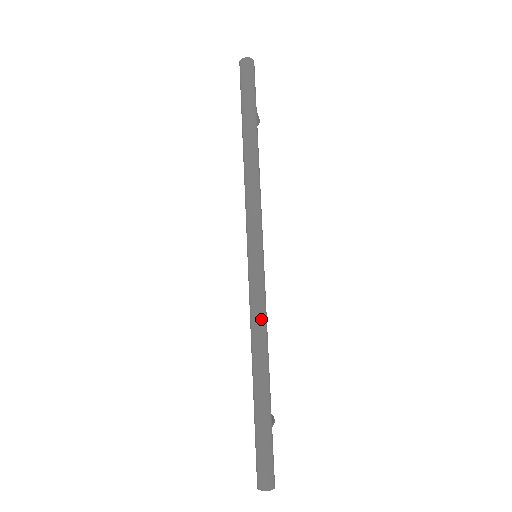
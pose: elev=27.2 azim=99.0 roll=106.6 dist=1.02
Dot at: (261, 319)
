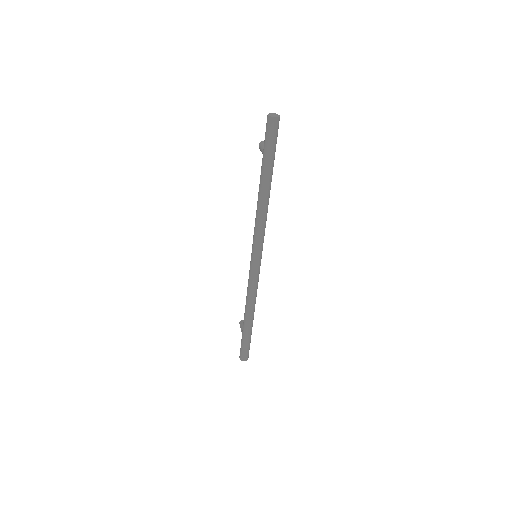
Dot at: (255, 293)
